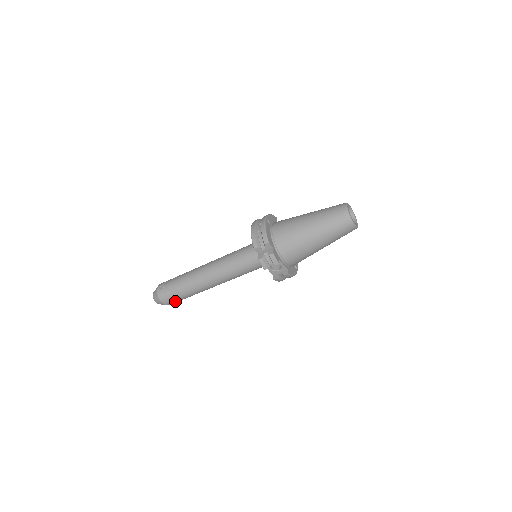
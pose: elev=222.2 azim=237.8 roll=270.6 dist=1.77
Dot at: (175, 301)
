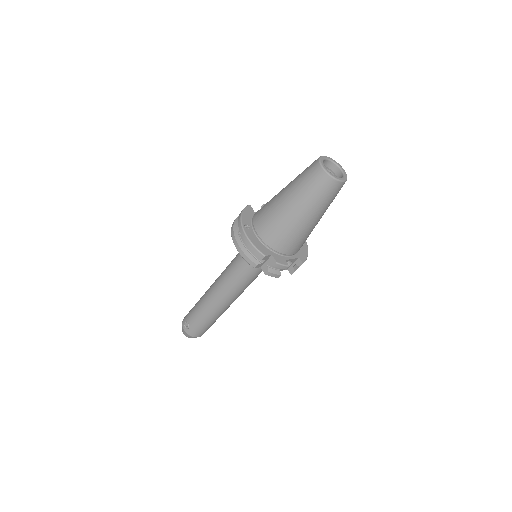
Dot at: occluded
